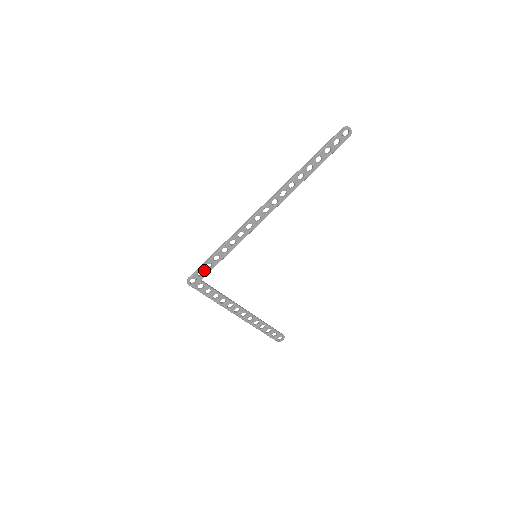
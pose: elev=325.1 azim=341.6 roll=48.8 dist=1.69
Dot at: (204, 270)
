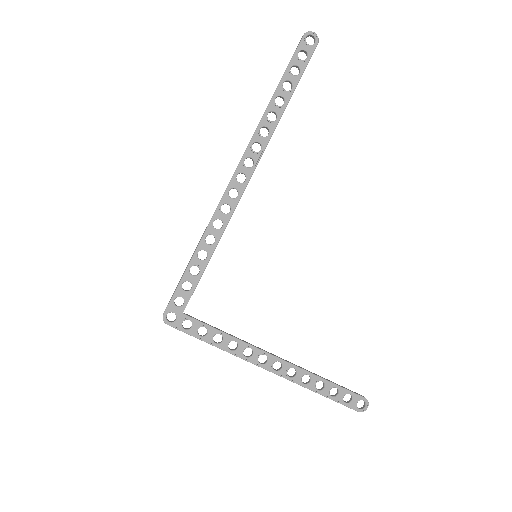
Dot at: (182, 294)
